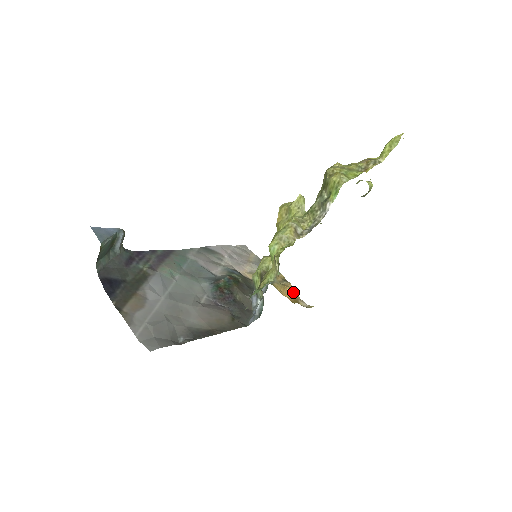
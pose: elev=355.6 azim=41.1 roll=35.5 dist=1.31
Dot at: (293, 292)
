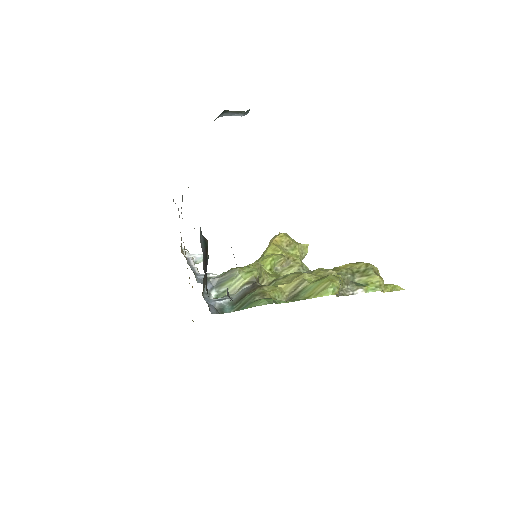
Dot at: occluded
